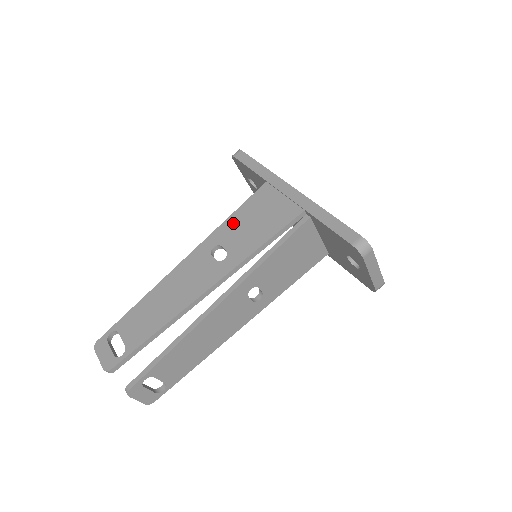
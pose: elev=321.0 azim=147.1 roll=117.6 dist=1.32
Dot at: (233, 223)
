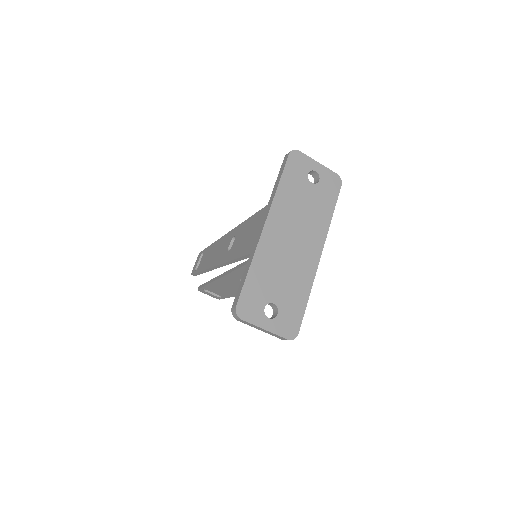
Dot at: (245, 226)
